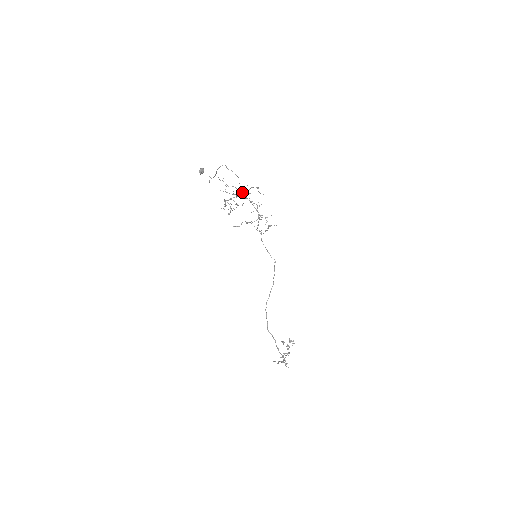
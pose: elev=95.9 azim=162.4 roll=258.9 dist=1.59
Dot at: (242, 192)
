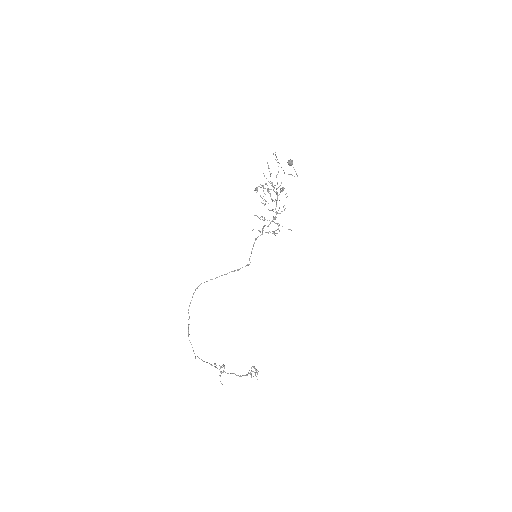
Dot at: occluded
